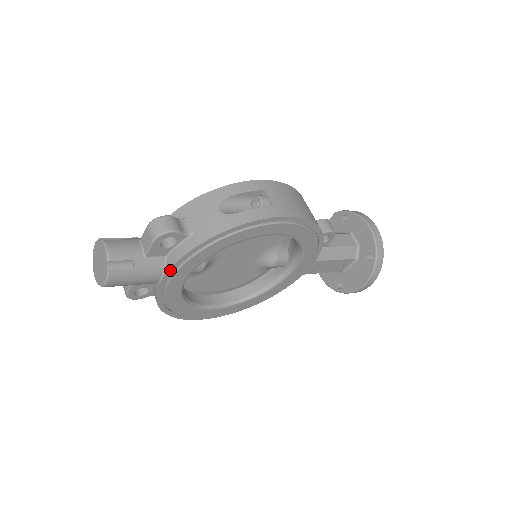
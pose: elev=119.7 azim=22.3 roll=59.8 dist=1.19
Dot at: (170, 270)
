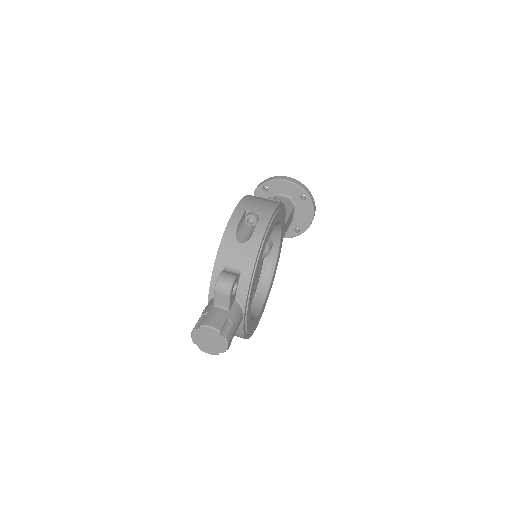
Dot at: (246, 304)
